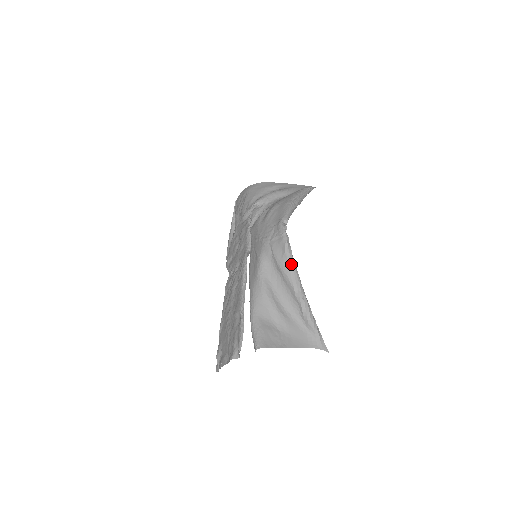
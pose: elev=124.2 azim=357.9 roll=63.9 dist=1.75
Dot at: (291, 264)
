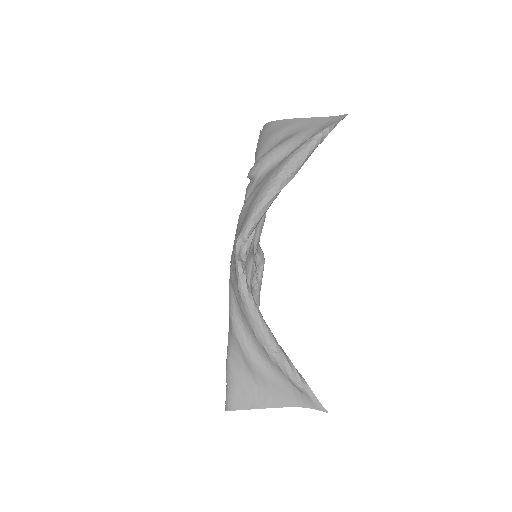
Dot at: (248, 310)
